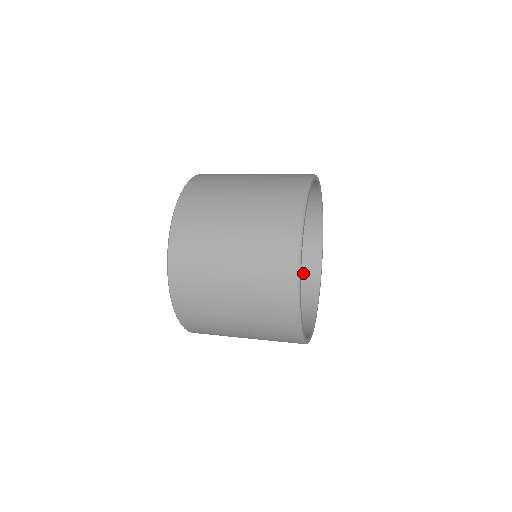
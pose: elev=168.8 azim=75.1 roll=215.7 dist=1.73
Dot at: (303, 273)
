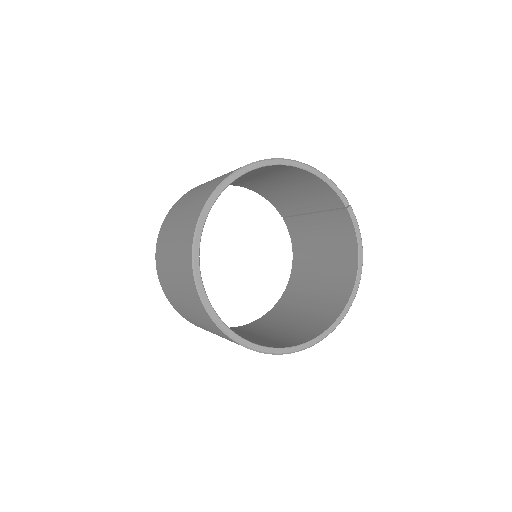
Dot at: (338, 290)
